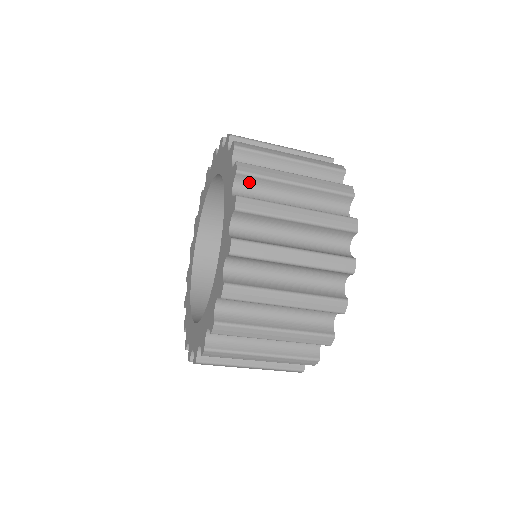
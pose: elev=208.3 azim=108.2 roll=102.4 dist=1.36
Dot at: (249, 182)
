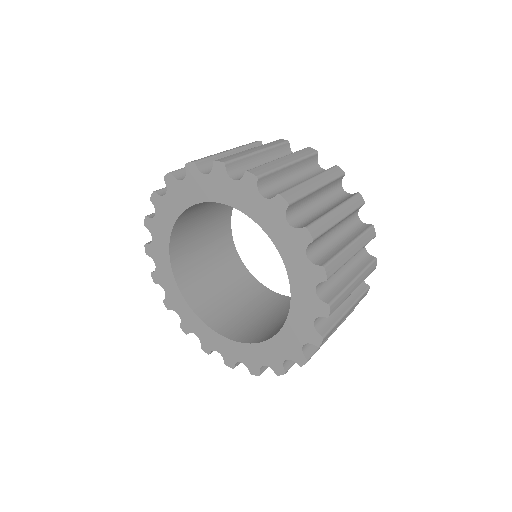
Dot at: occluded
